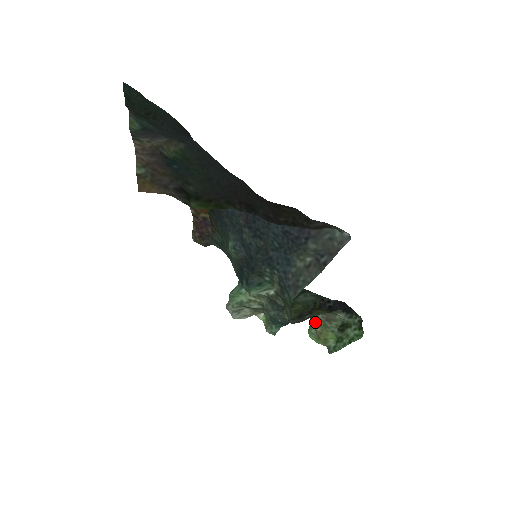
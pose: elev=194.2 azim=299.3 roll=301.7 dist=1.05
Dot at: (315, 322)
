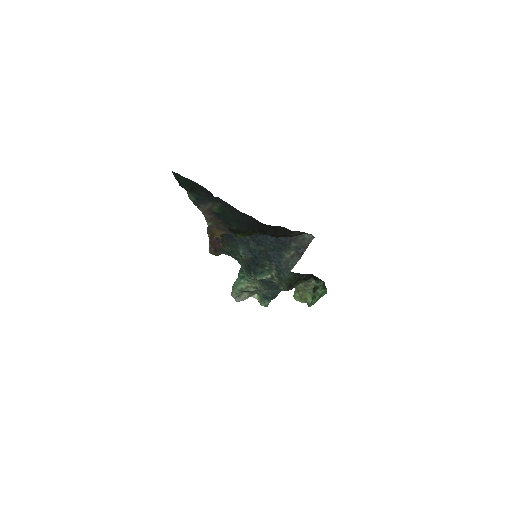
Dot at: (298, 289)
